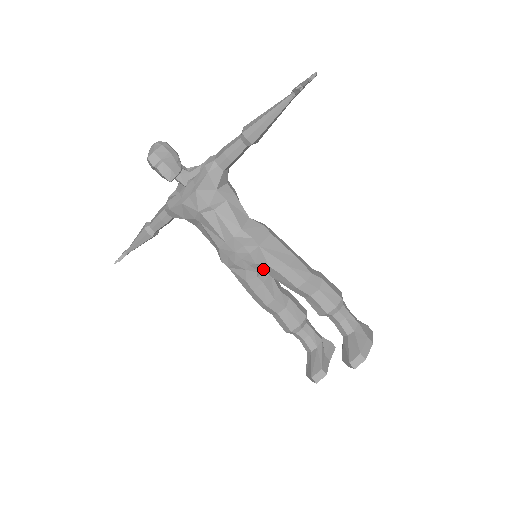
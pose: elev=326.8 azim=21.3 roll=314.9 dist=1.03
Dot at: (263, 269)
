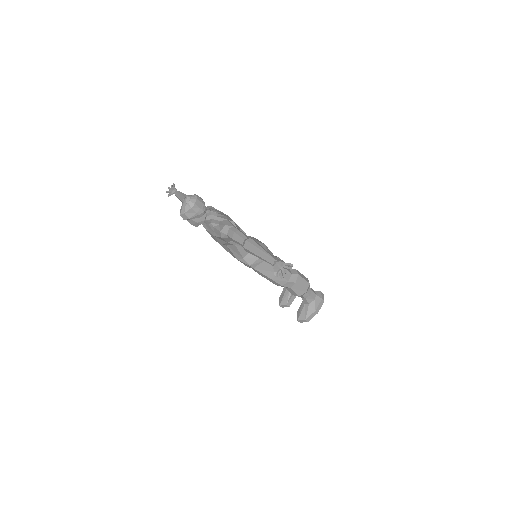
Dot at: occluded
